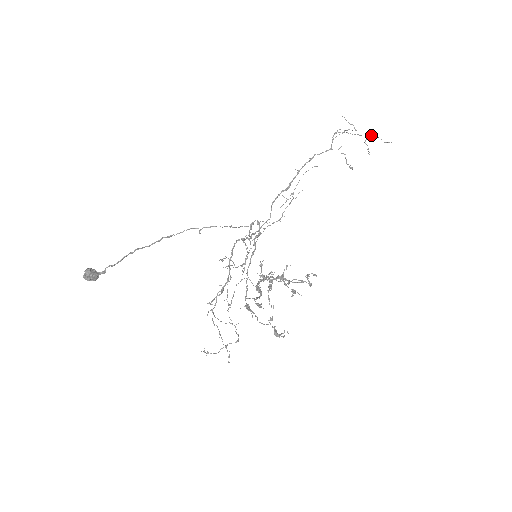
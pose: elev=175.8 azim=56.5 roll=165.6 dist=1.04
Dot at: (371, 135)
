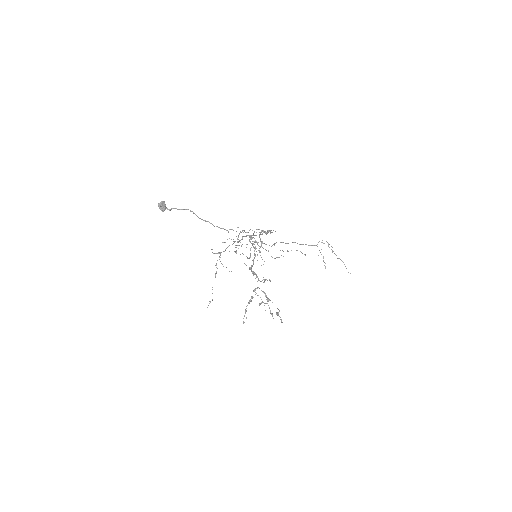
Dot at: (341, 260)
